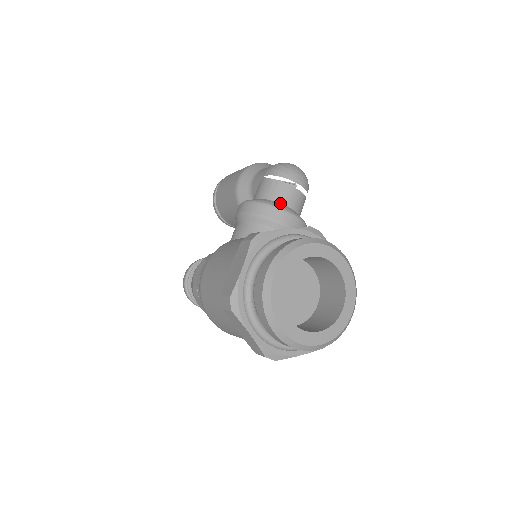
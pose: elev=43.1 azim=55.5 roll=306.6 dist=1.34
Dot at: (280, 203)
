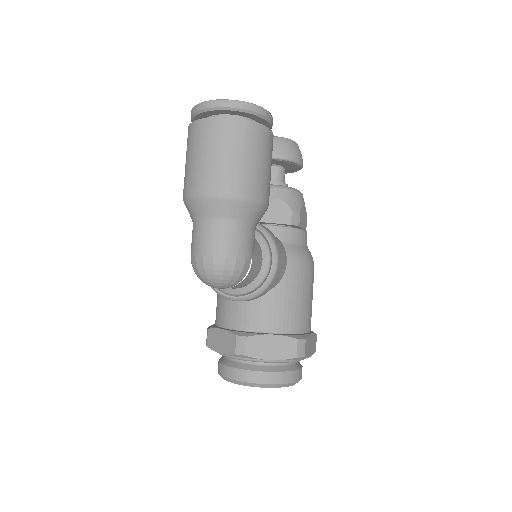
Dot at: occluded
